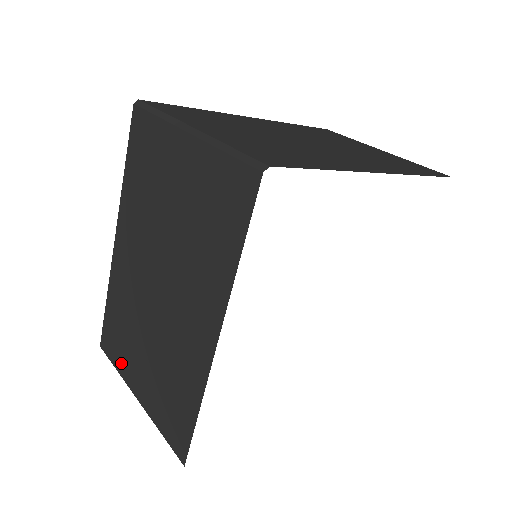
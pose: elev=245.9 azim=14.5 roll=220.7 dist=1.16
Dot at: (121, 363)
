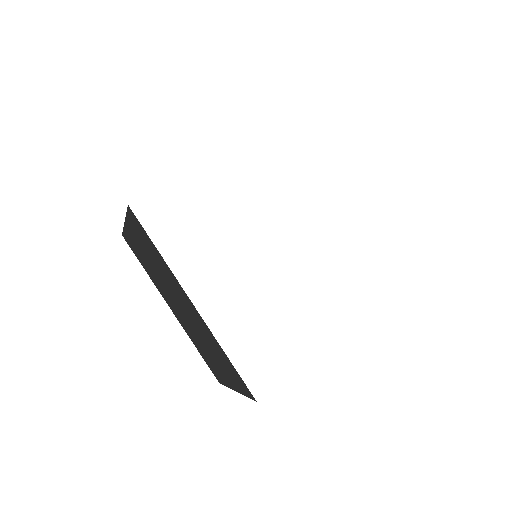
Dot at: occluded
